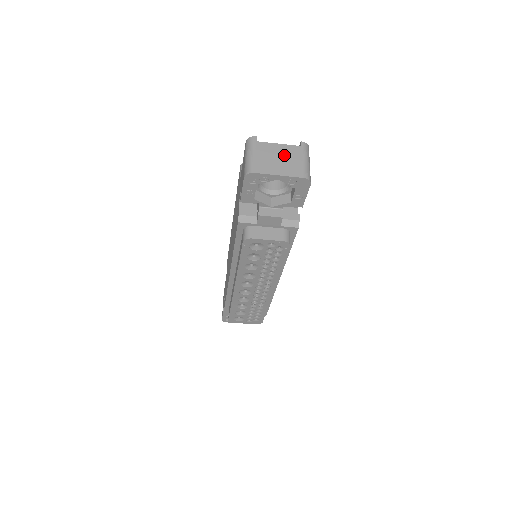
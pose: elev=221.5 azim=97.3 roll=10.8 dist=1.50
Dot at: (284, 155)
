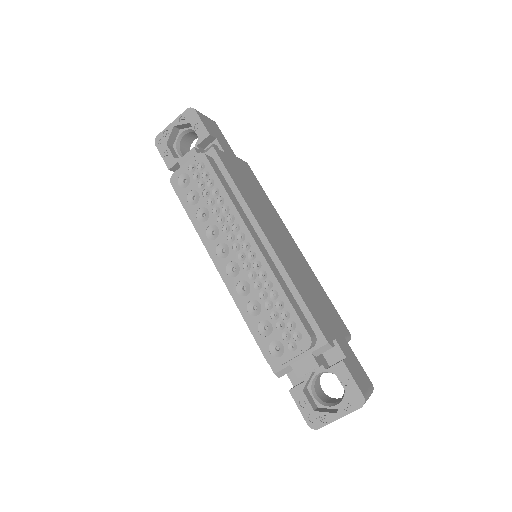
Dot at: occluded
